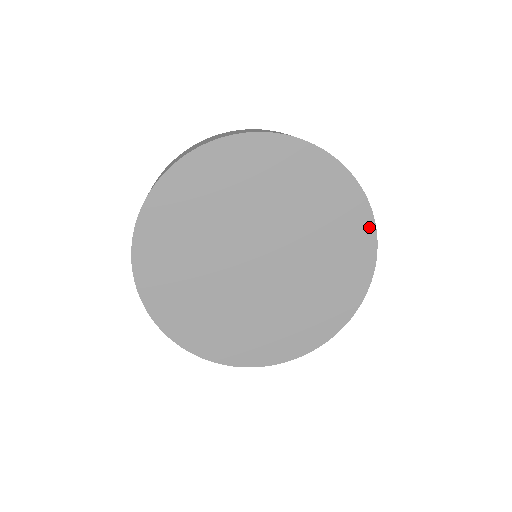
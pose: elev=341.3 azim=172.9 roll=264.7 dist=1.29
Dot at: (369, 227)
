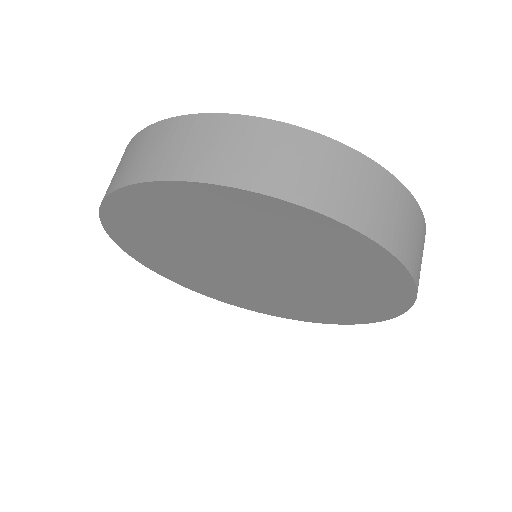
Dot at: (406, 294)
